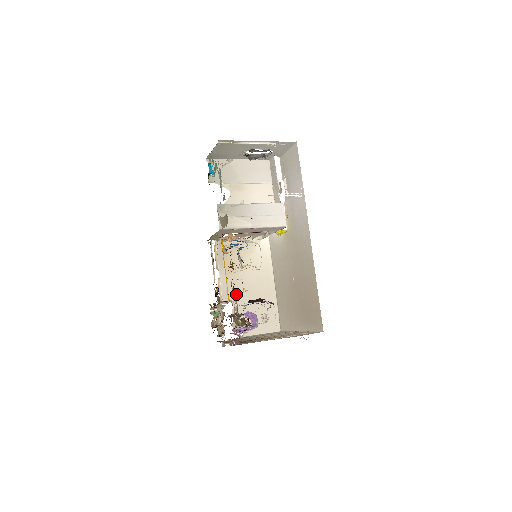
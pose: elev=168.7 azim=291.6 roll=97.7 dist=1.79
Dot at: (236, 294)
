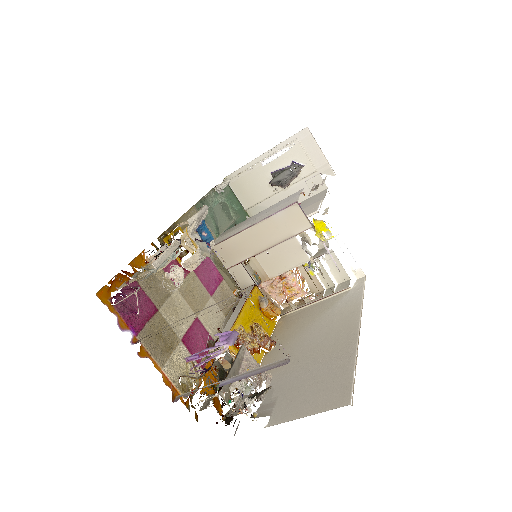
Dot at: (284, 365)
